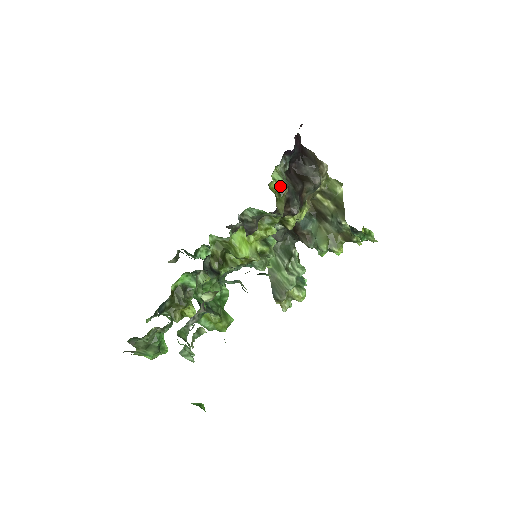
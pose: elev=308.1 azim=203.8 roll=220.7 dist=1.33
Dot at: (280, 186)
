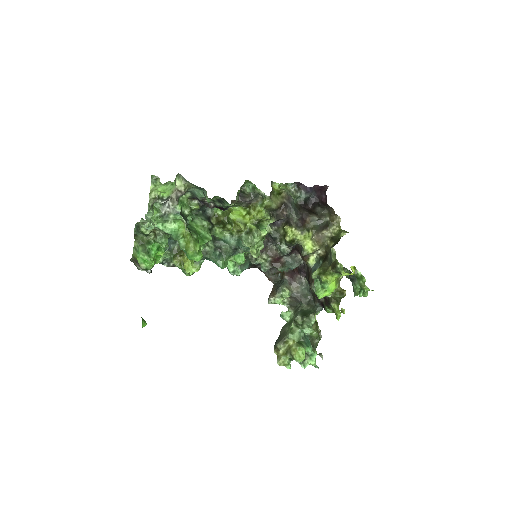
Dot at: (281, 190)
